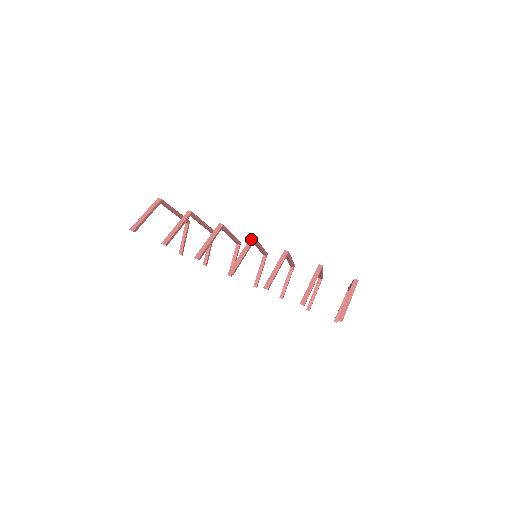
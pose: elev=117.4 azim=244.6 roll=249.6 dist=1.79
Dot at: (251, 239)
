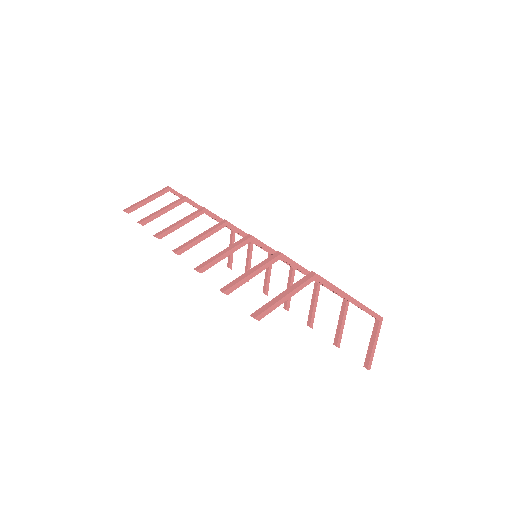
Dot at: (222, 222)
